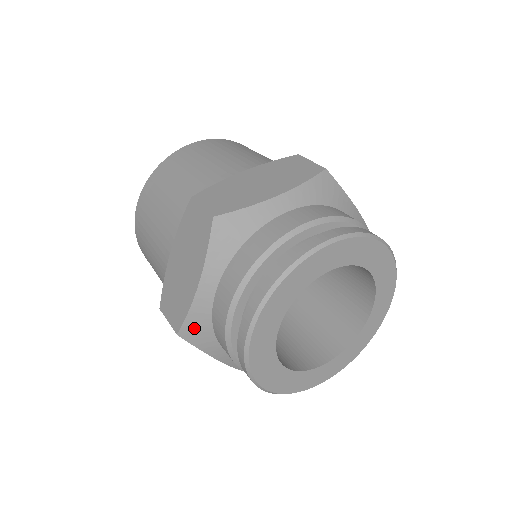
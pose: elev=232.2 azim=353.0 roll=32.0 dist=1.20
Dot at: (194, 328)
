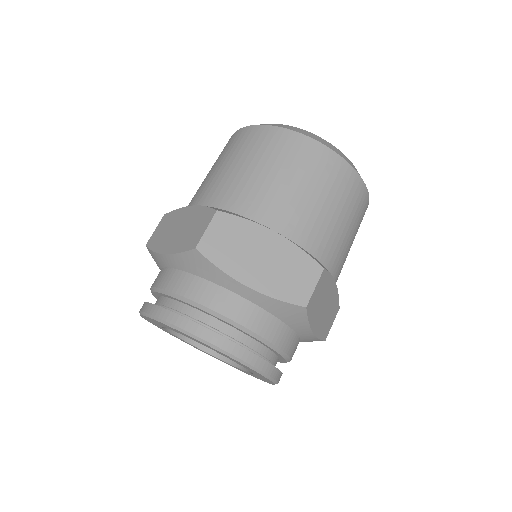
Dot at: (153, 257)
